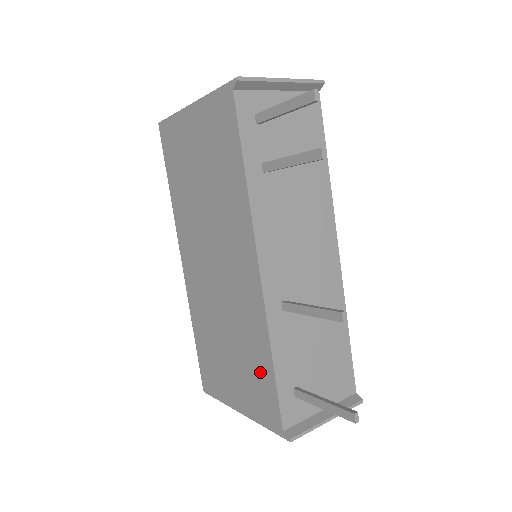
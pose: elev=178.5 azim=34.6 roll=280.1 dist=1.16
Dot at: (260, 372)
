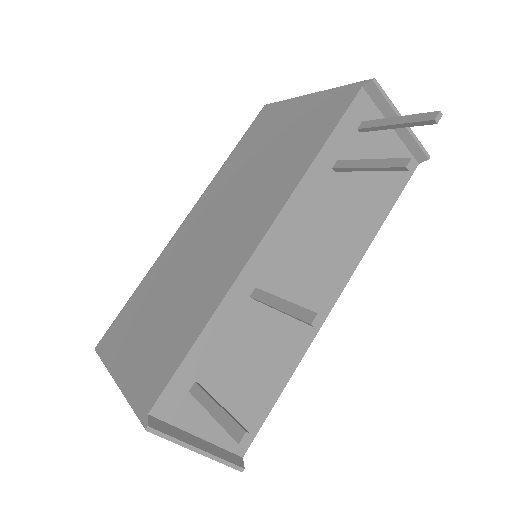
Dot at: (177, 340)
